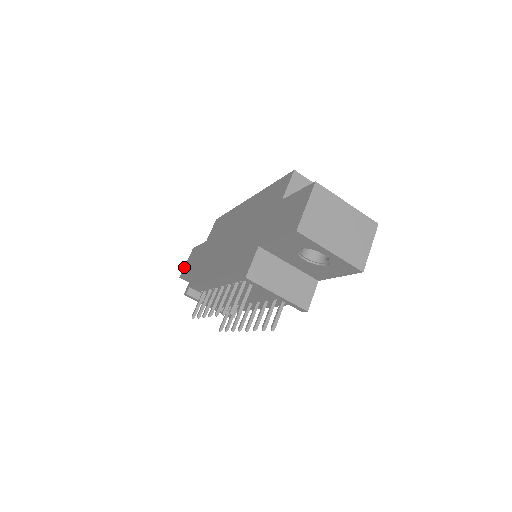
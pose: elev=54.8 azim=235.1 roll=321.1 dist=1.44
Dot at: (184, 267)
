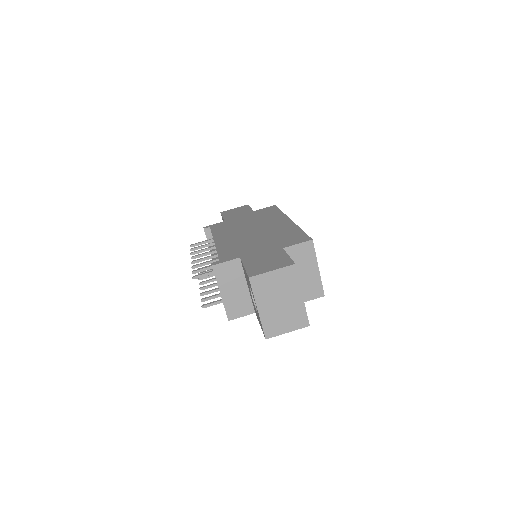
Dot at: (230, 209)
